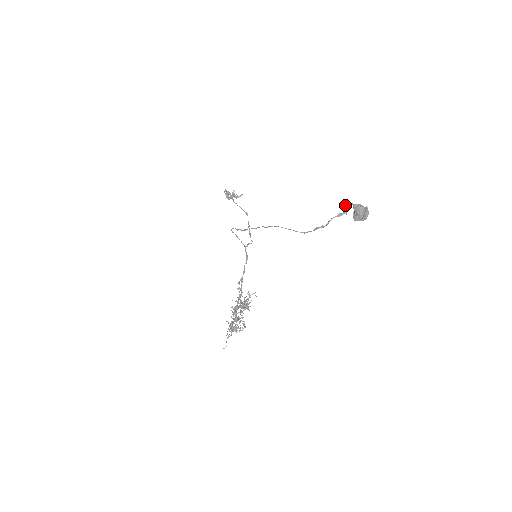
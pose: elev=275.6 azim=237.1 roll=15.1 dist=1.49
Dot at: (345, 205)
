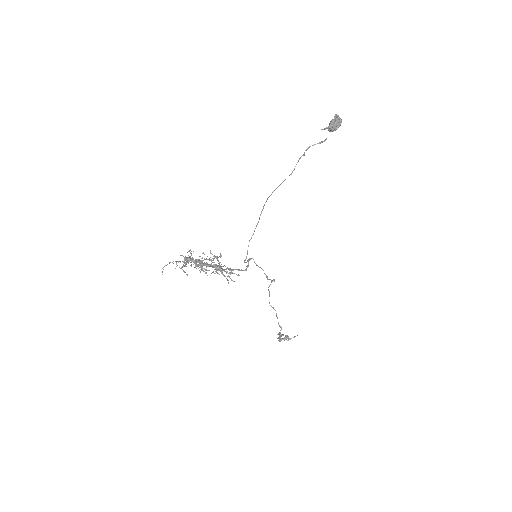
Dot at: occluded
